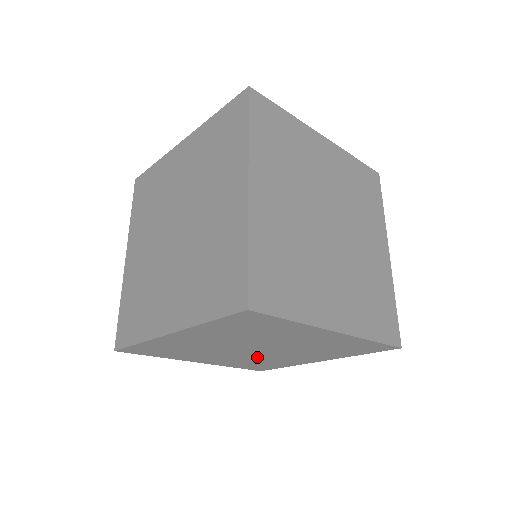
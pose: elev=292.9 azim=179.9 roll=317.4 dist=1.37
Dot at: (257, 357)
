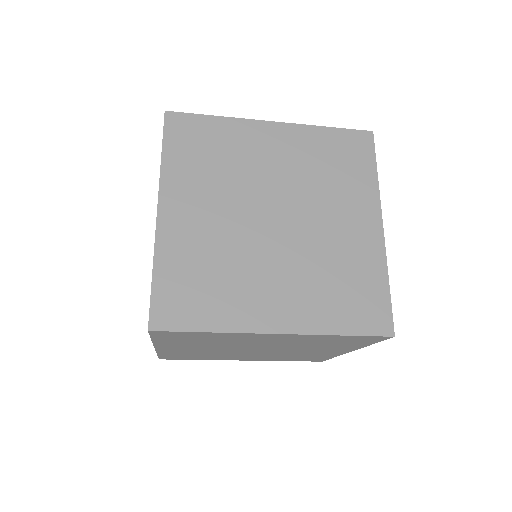
Dot at: (279, 354)
